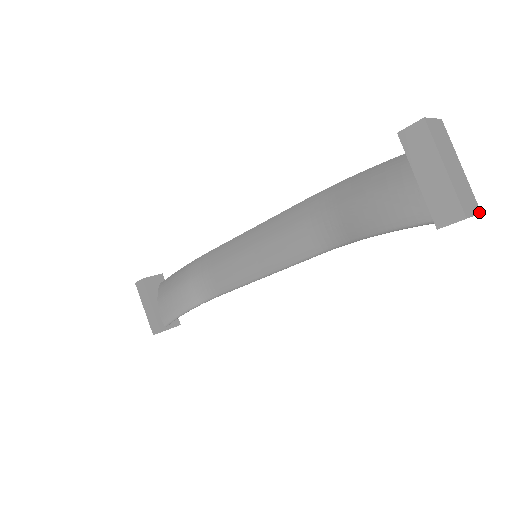
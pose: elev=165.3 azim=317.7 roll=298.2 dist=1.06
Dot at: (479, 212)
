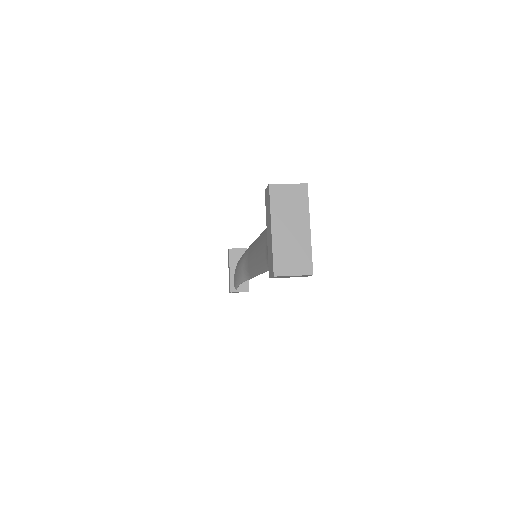
Dot at: (308, 274)
